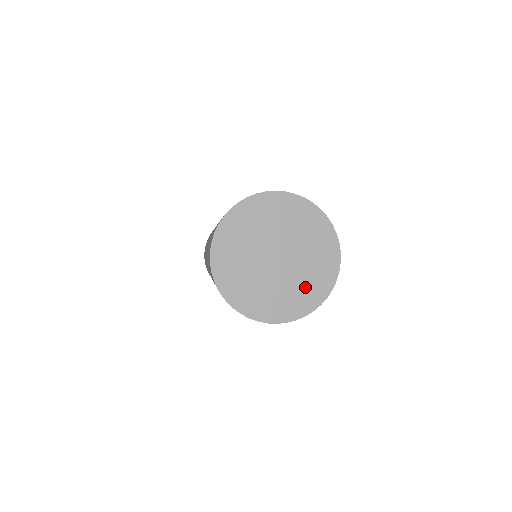
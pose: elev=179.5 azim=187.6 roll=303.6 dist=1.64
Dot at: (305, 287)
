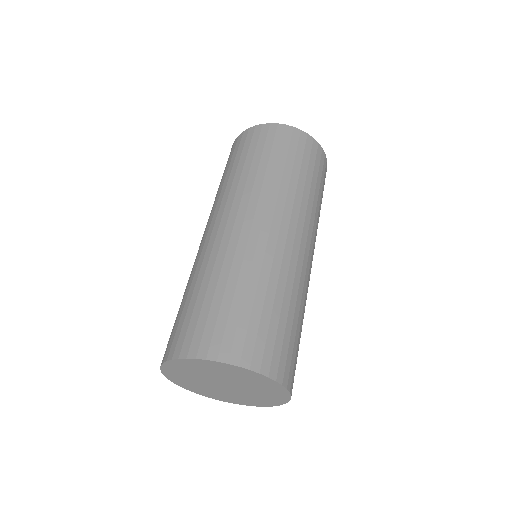
Dot at: (230, 397)
